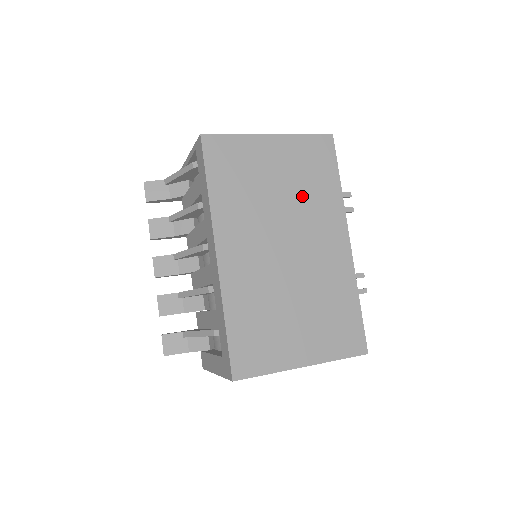
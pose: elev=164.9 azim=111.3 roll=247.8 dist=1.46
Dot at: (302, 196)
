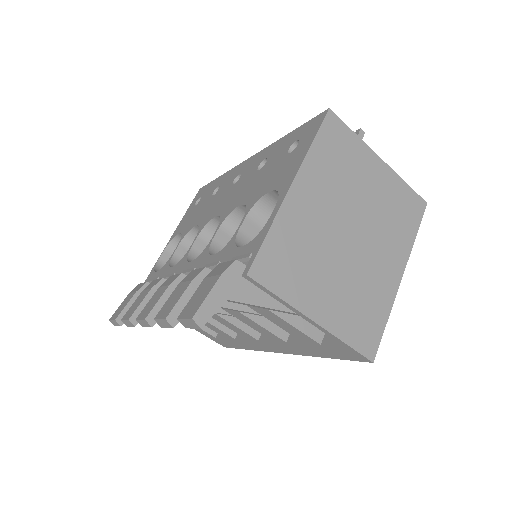
Dot at: occluded
